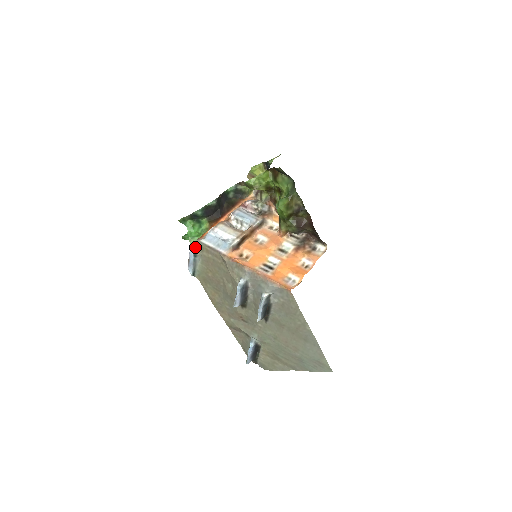
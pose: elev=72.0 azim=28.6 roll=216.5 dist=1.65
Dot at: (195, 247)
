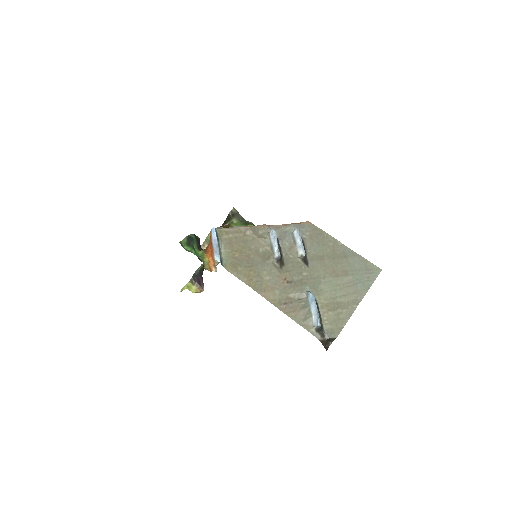
Dot at: (215, 231)
